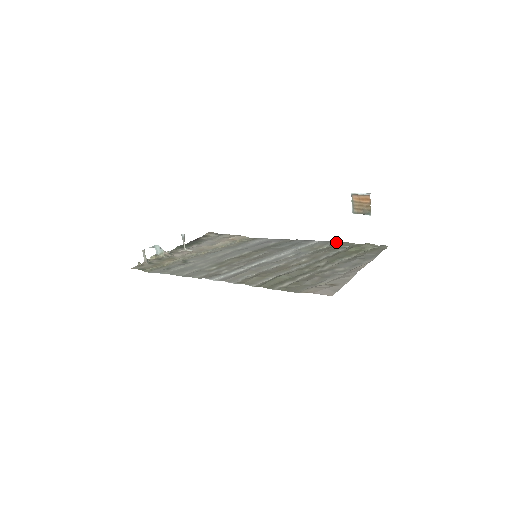
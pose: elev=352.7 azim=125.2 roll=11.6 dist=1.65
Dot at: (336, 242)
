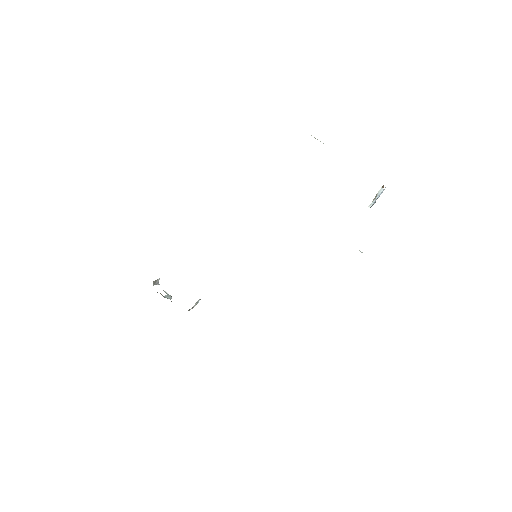
Dot at: occluded
